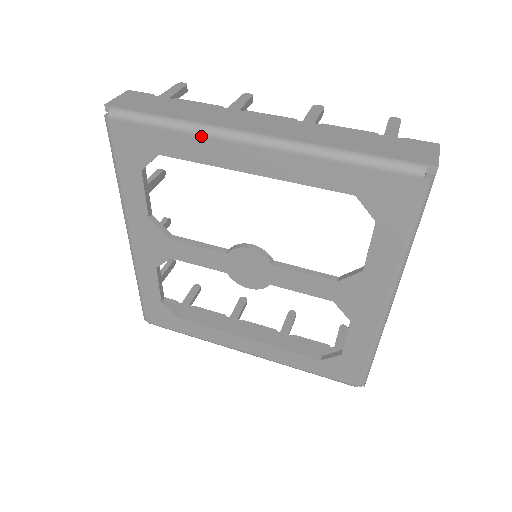
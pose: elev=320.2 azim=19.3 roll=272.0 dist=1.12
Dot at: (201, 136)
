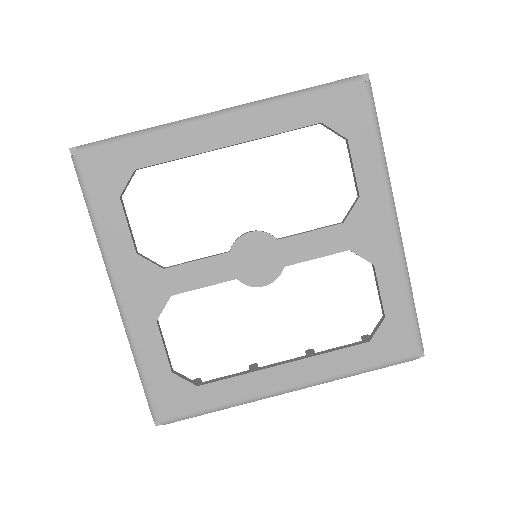
Dot at: (172, 130)
